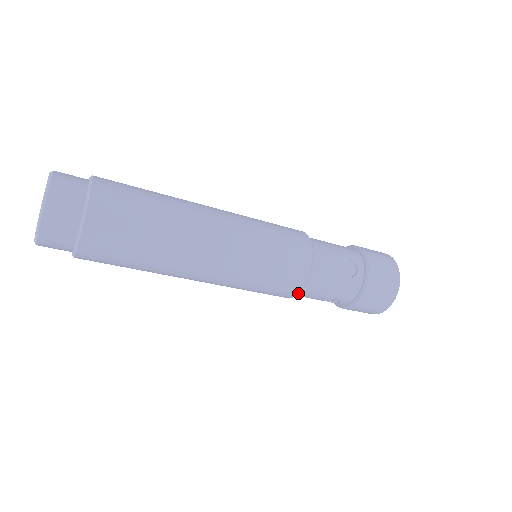
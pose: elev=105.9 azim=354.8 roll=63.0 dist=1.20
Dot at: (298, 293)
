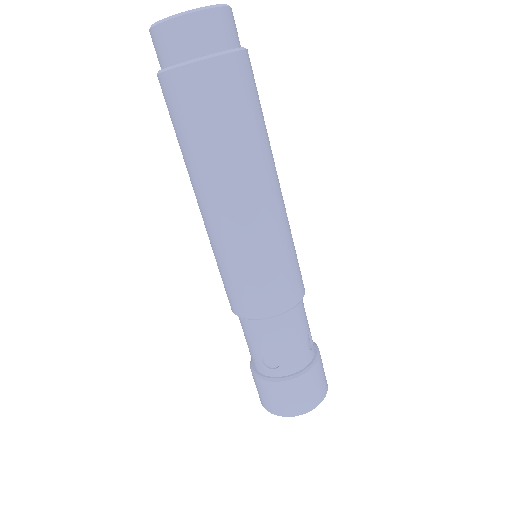
Dot at: (271, 316)
